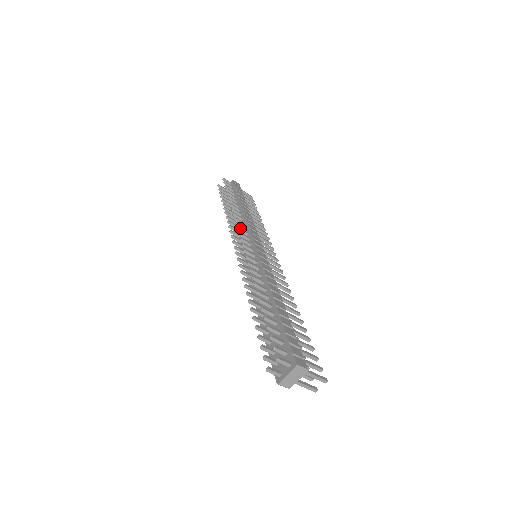
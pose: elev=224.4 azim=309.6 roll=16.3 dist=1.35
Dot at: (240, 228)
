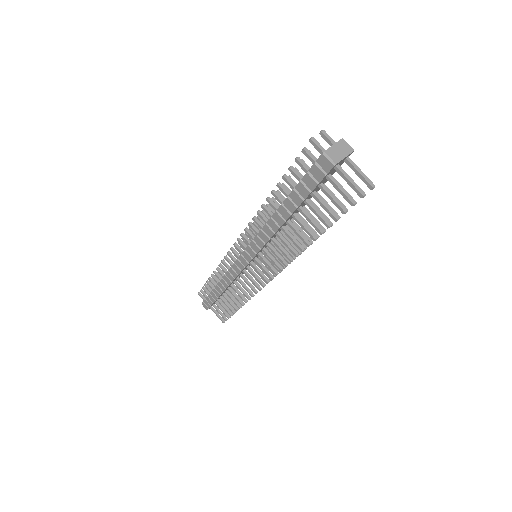
Dot at: occluded
